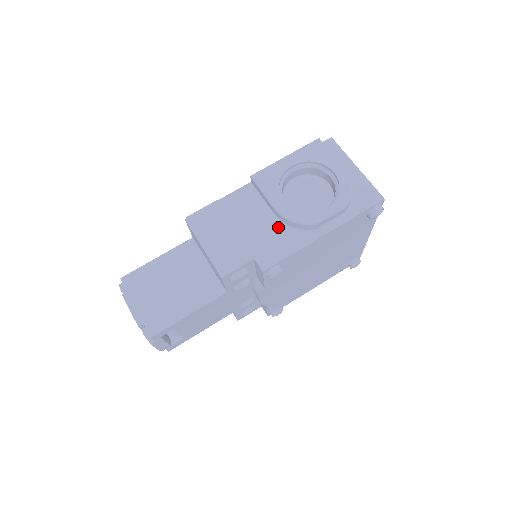
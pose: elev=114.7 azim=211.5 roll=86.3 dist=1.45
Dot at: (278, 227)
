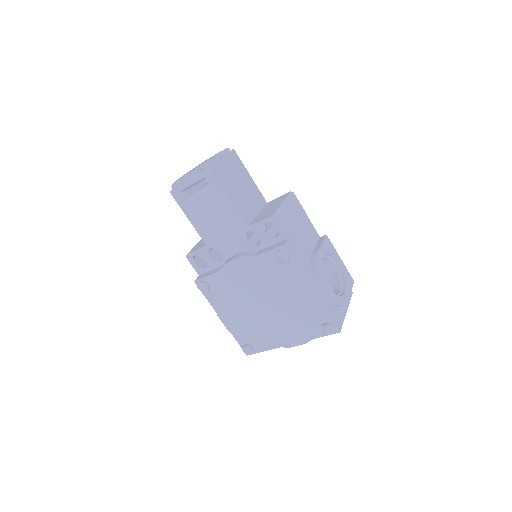
Dot at: (308, 255)
